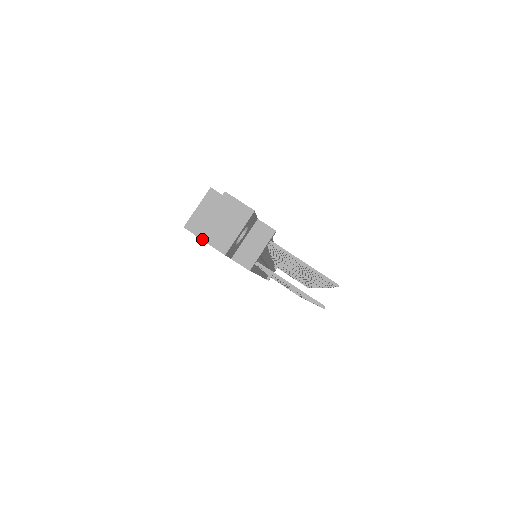
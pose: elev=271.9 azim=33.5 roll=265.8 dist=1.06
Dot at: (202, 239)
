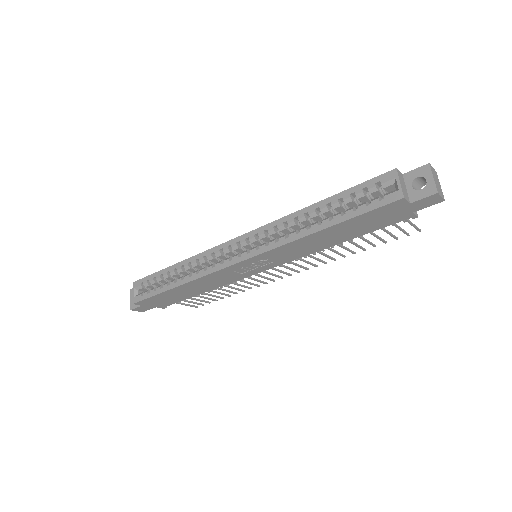
Dot at: (439, 194)
